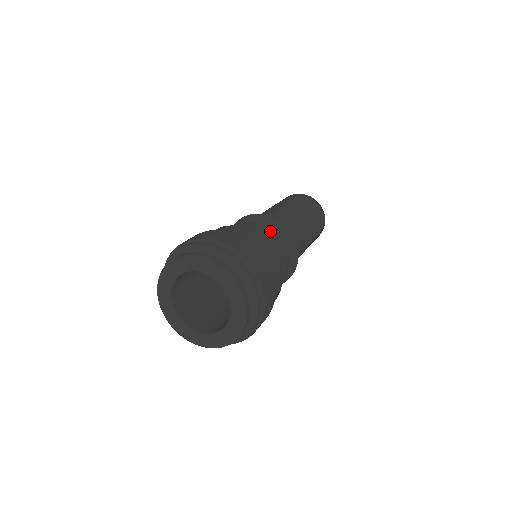
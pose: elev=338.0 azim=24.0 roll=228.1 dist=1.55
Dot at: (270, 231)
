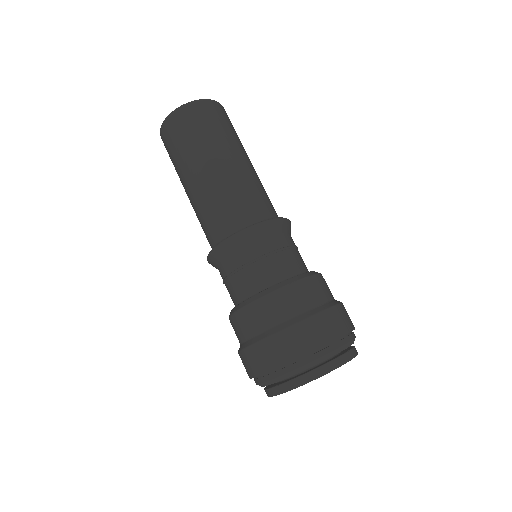
Dot at: (246, 259)
